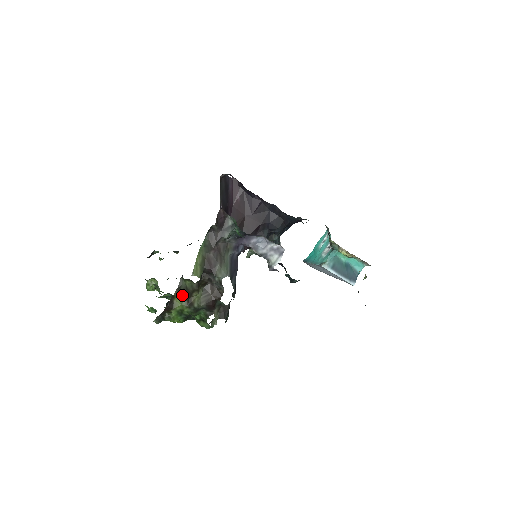
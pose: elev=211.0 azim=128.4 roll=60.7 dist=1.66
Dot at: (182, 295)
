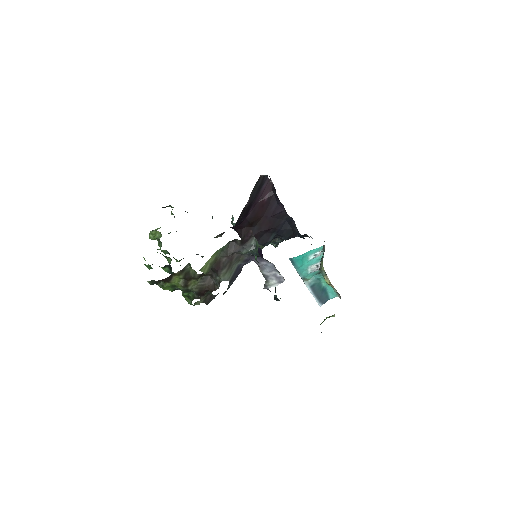
Dot at: (182, 276)
